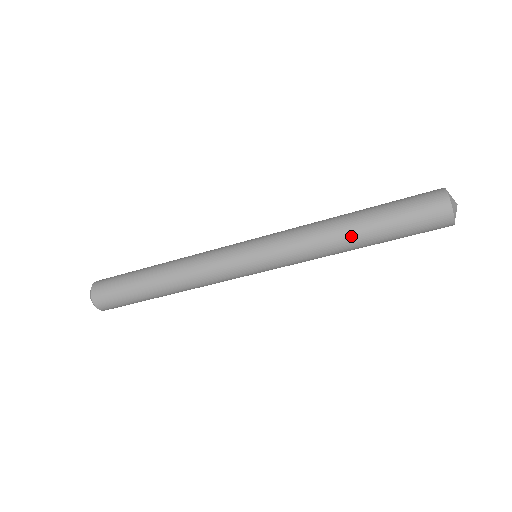
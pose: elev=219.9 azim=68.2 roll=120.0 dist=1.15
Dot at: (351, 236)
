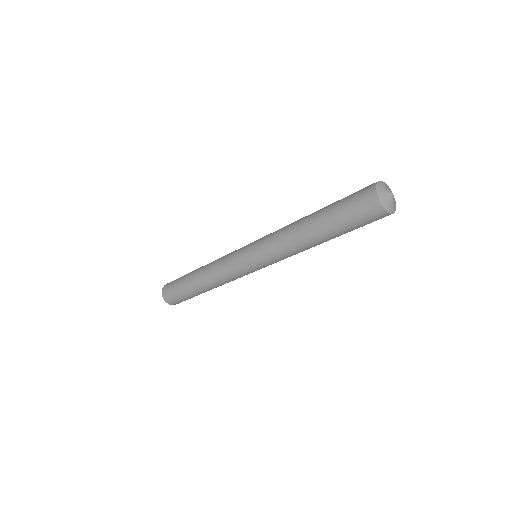
Dot at: (307, 231)
